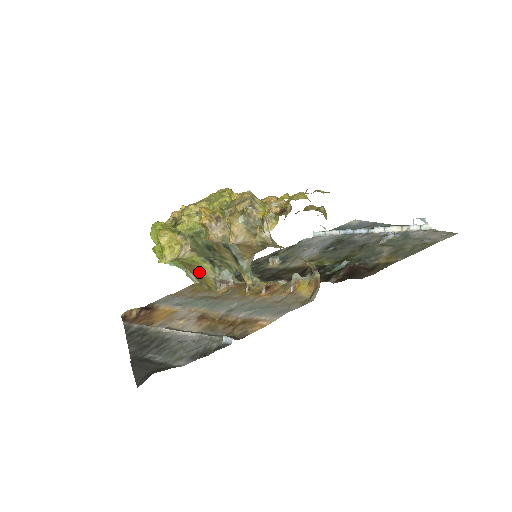
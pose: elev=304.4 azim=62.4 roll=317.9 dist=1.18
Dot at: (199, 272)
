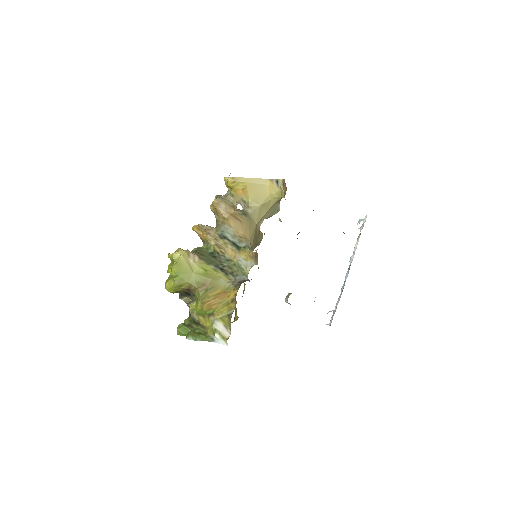
Dot at: (217, 289)
